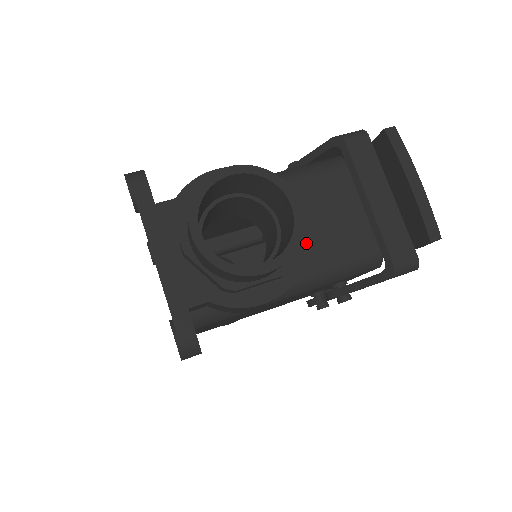
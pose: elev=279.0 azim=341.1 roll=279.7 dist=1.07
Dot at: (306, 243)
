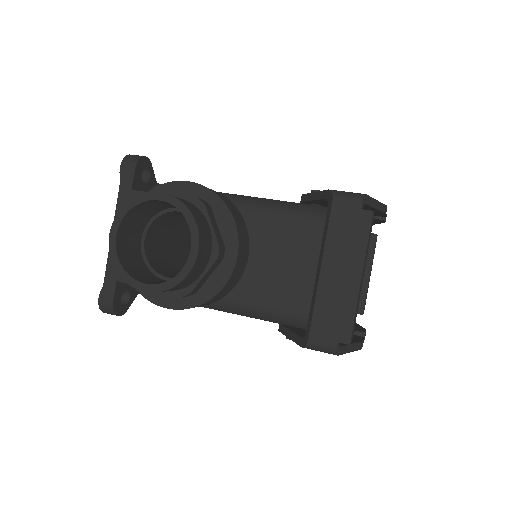
Dot at: (225, 279)
